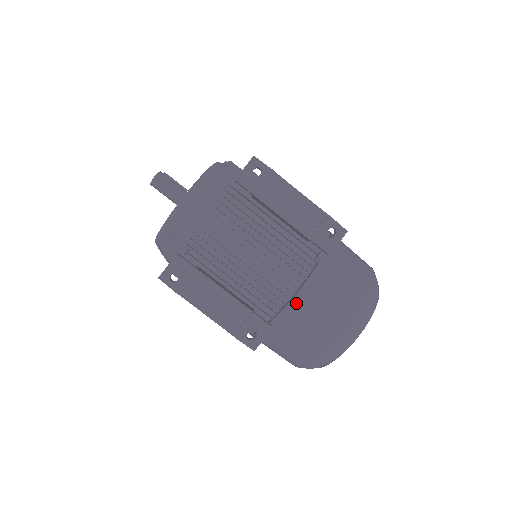
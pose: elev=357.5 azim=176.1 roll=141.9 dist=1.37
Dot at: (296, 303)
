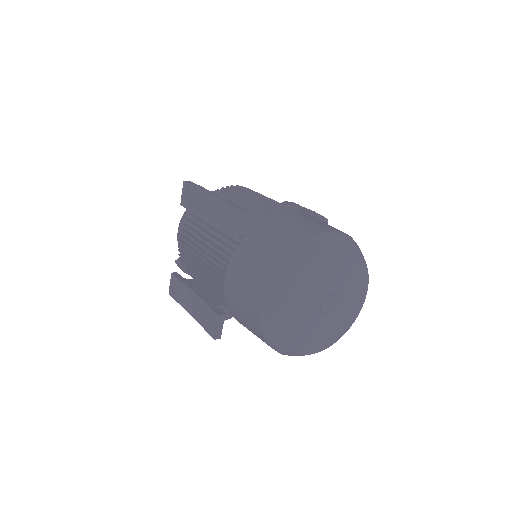
Dot at: (227, 290)
